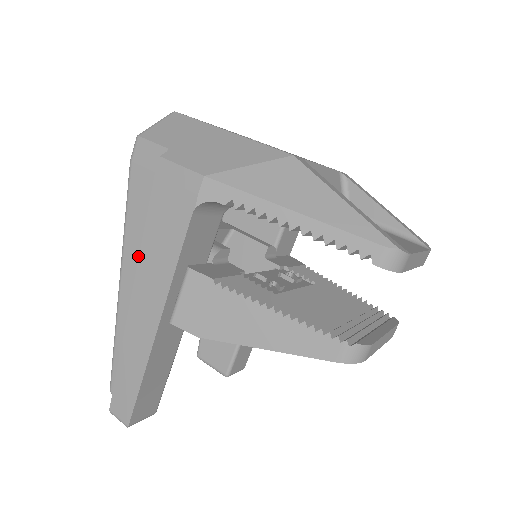
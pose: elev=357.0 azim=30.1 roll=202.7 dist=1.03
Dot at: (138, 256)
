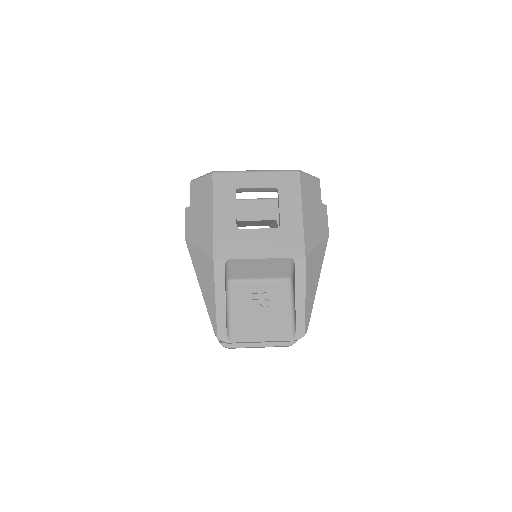
Dot at: occluded
